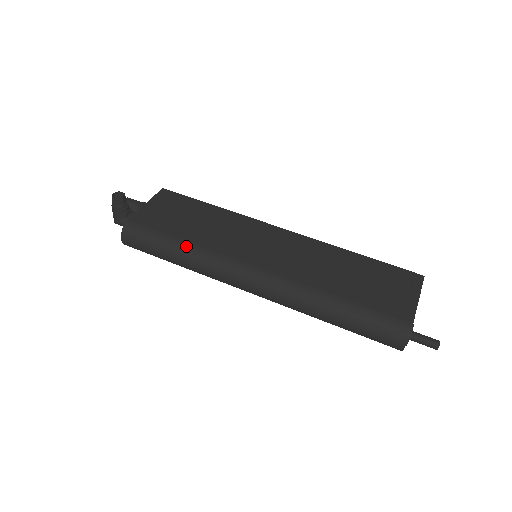
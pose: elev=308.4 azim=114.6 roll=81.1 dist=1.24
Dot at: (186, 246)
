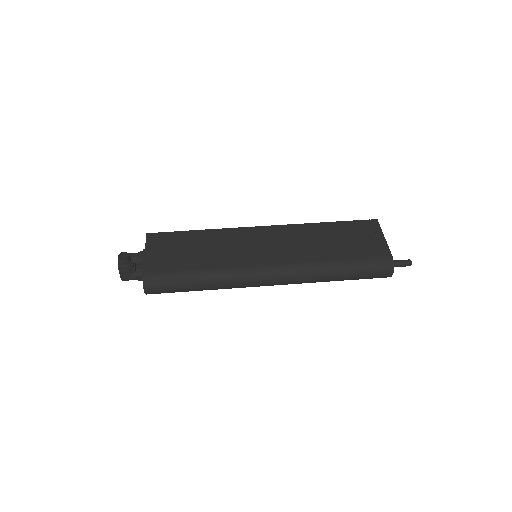
Dot at: (206, 273)
